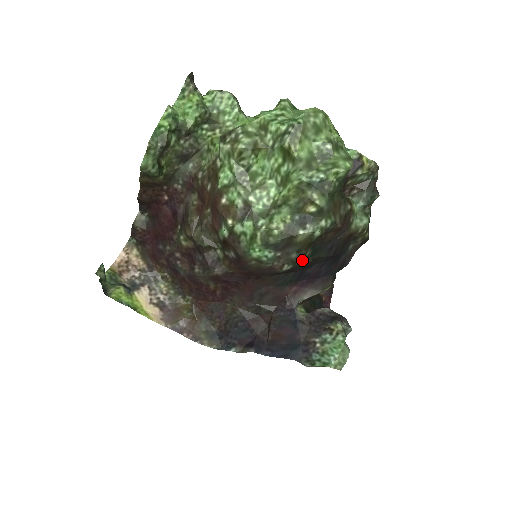
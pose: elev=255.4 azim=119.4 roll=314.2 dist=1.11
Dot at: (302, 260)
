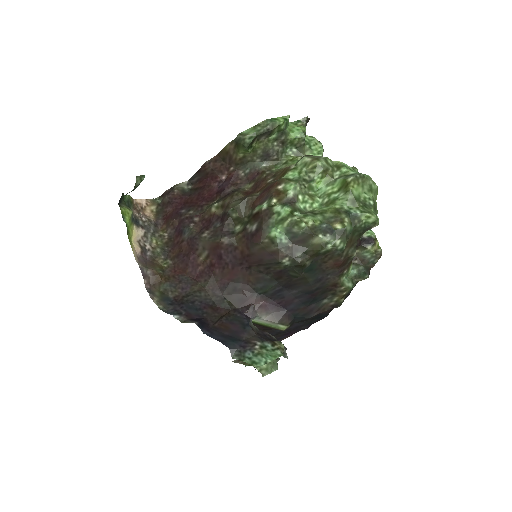
Dot at: (301, 264)
